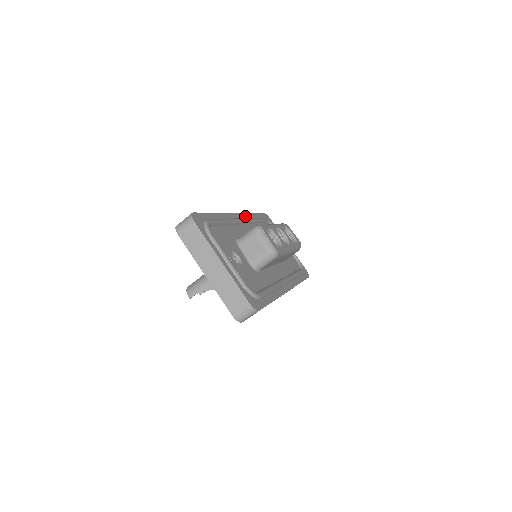
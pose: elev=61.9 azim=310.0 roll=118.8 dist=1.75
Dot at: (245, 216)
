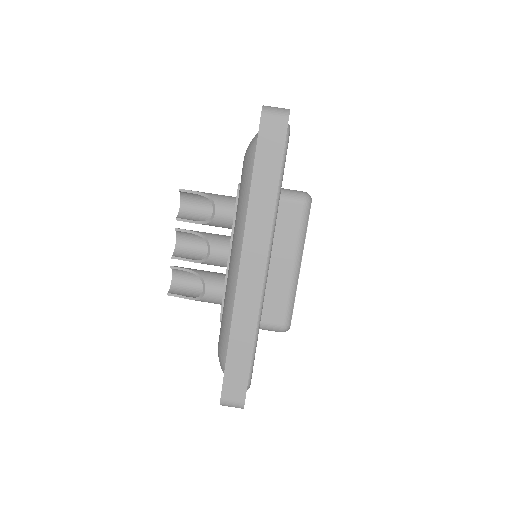
Dot at: occluded
